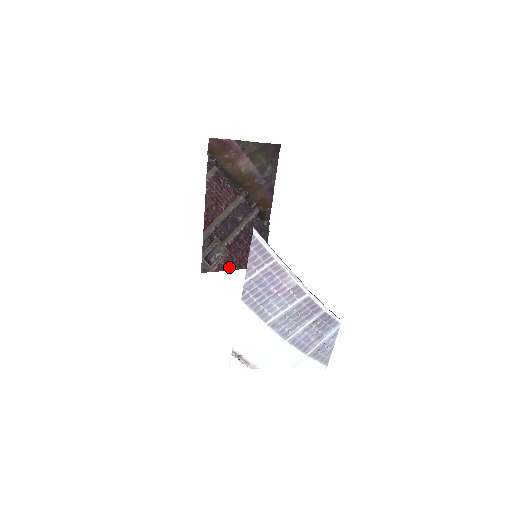
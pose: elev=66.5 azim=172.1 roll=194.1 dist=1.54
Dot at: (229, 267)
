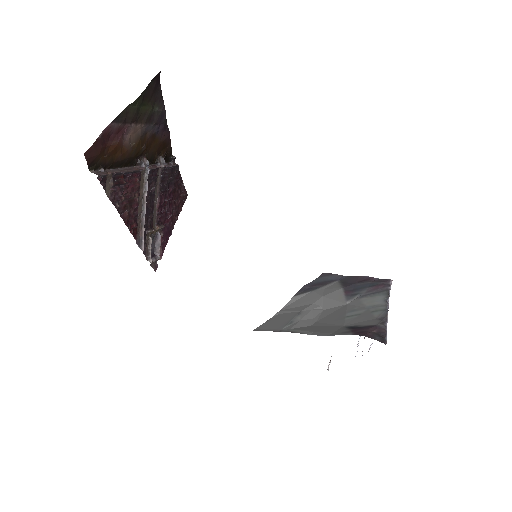
Dot at: (167, 236)
